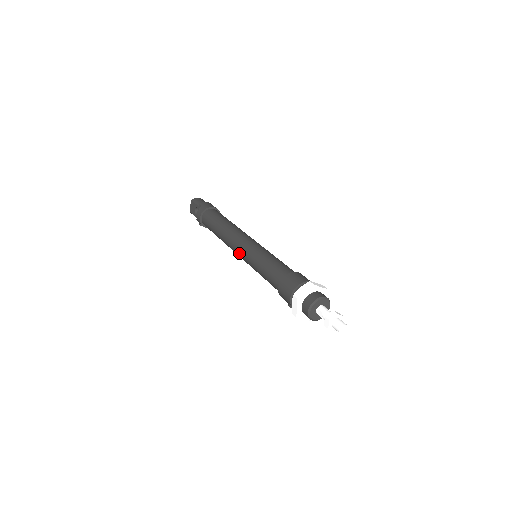
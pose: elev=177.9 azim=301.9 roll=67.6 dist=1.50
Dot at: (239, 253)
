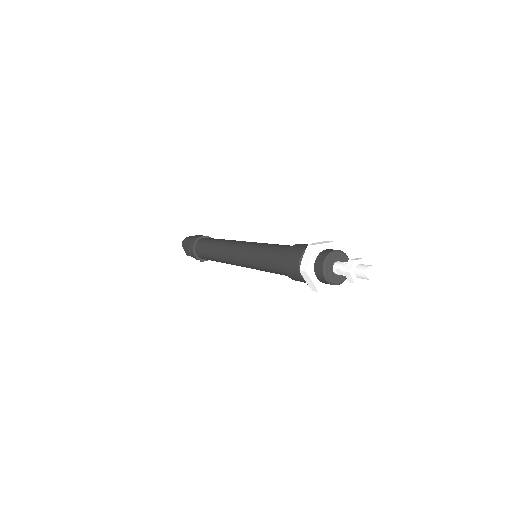
Dot at: (239, 264)
